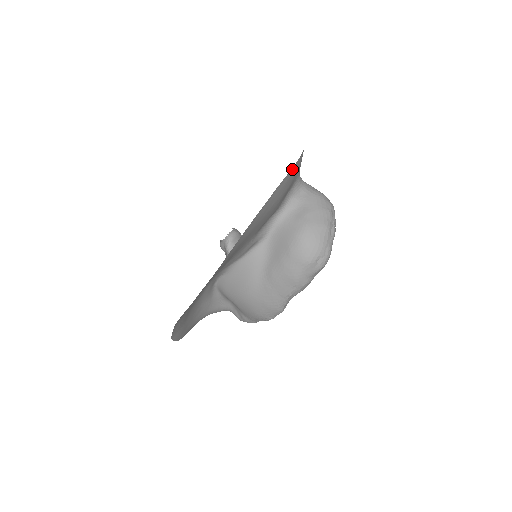
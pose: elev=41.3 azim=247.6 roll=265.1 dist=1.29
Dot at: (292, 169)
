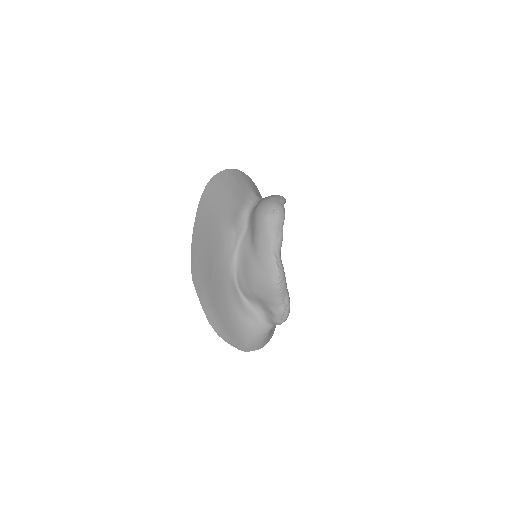
Dot at: (229, 171)
